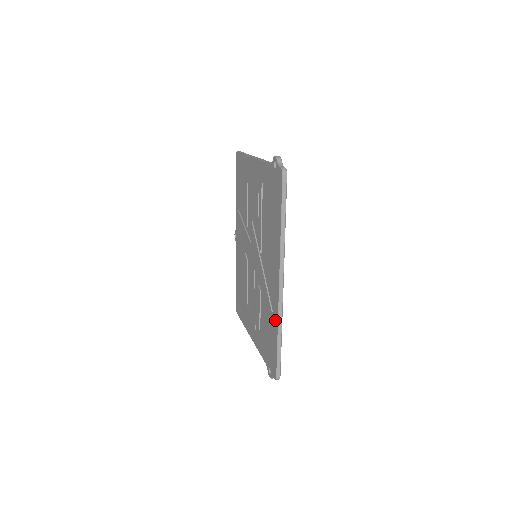
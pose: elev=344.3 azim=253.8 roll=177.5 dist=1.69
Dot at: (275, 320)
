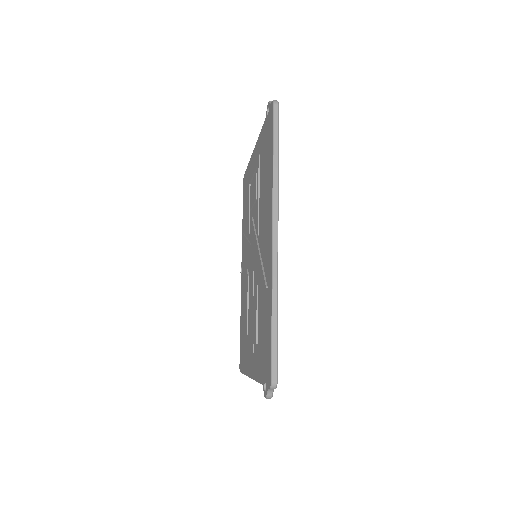
Dot at: (269, 293)
